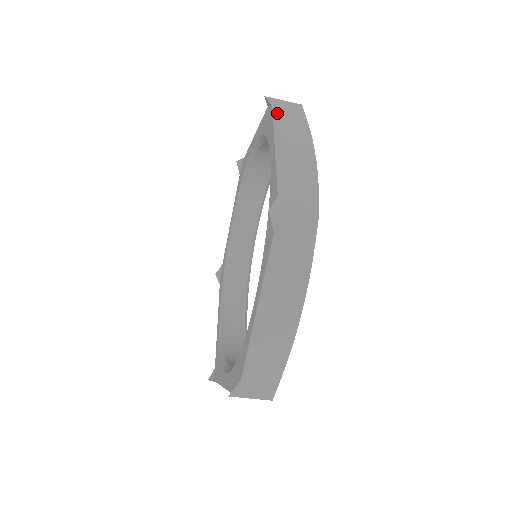
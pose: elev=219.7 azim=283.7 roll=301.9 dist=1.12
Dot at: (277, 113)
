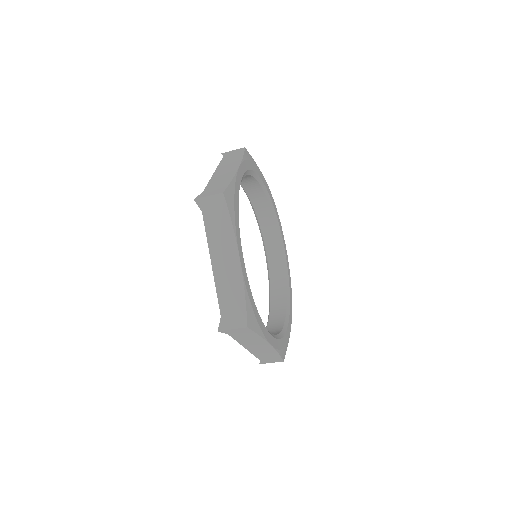
Dot at: (225, 158)
